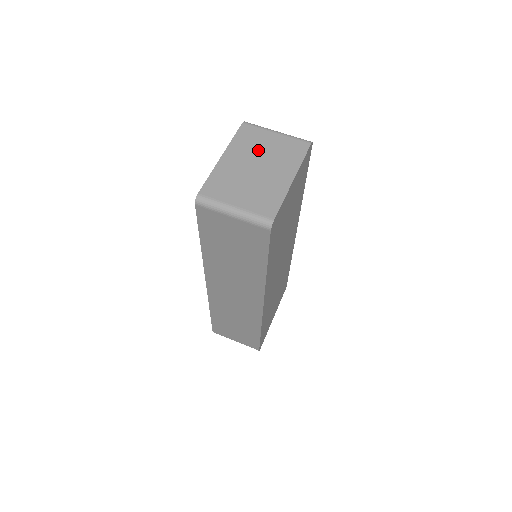
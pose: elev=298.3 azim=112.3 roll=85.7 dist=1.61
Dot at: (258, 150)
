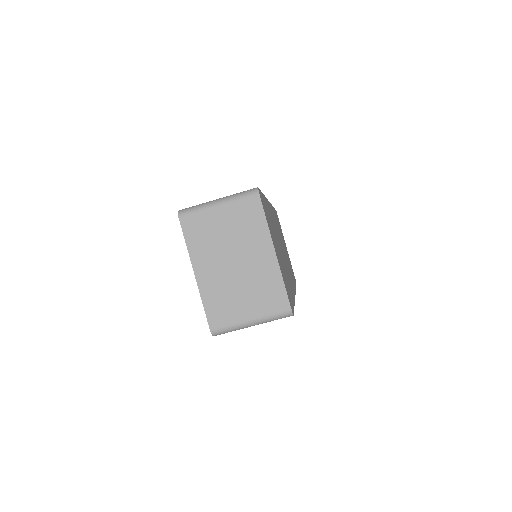
Dot at: (219, 242)
